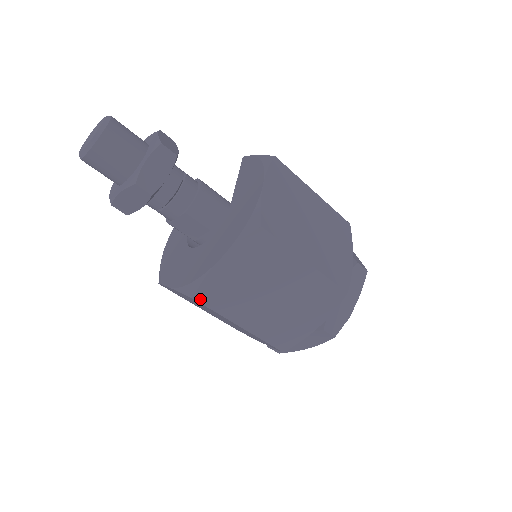
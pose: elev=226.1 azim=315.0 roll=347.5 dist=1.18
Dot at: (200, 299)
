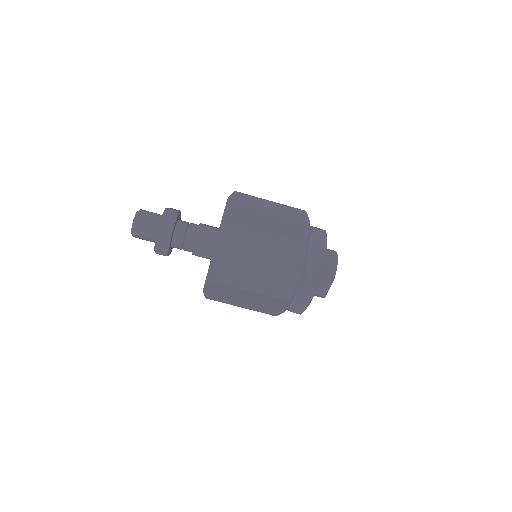
Dot at: (215, 279)
